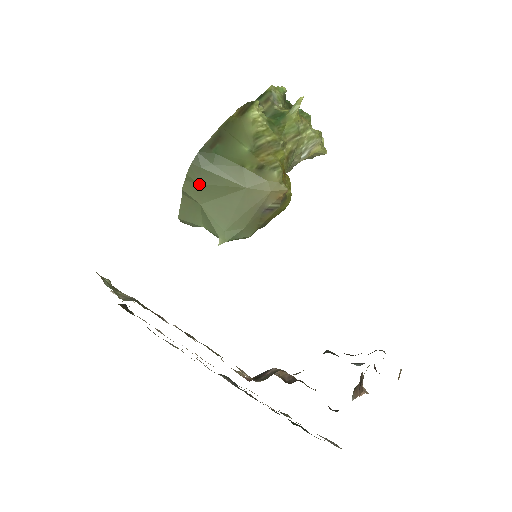
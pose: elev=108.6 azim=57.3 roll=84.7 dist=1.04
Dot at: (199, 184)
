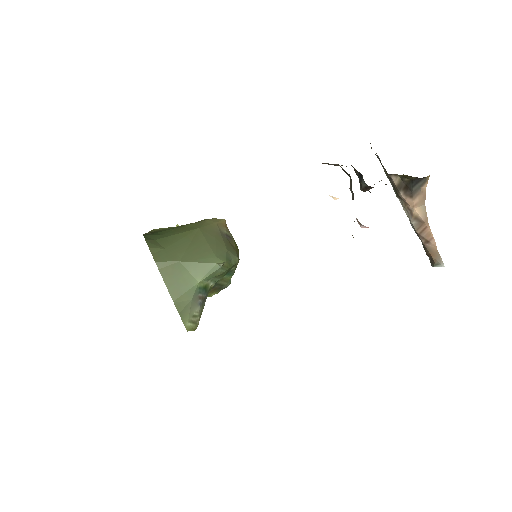
Dot at: (164, 249)
